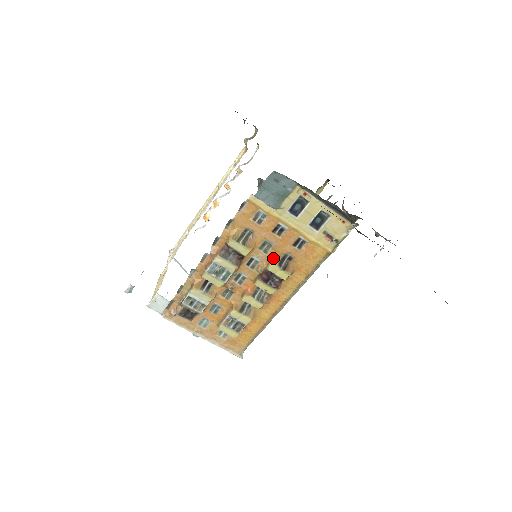
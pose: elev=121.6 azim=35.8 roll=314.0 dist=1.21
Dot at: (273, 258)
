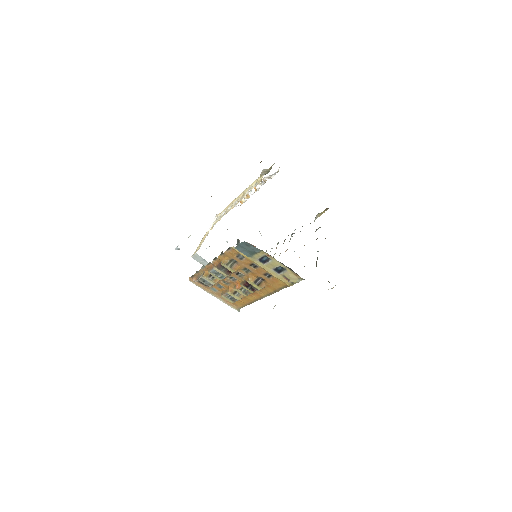
Dot at: (251, 277)
